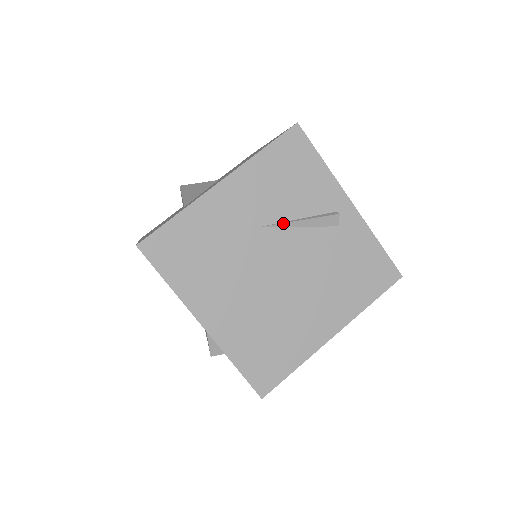
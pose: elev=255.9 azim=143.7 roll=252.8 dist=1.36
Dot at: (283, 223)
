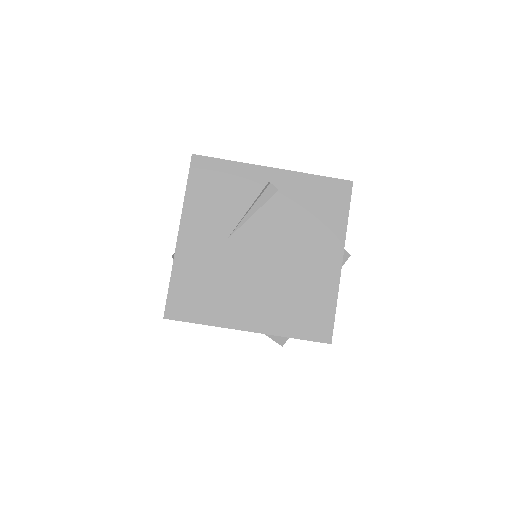
Dot at: (240, 222)
